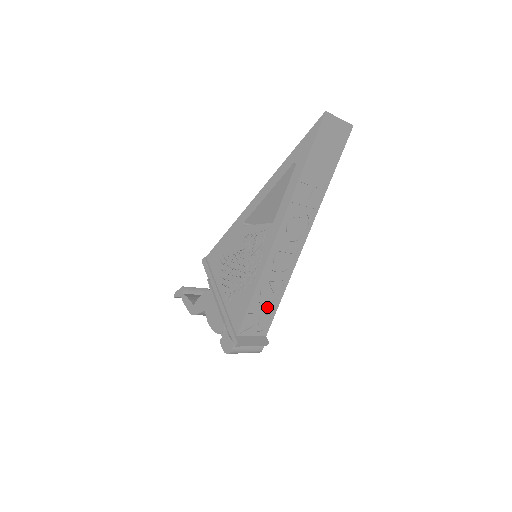
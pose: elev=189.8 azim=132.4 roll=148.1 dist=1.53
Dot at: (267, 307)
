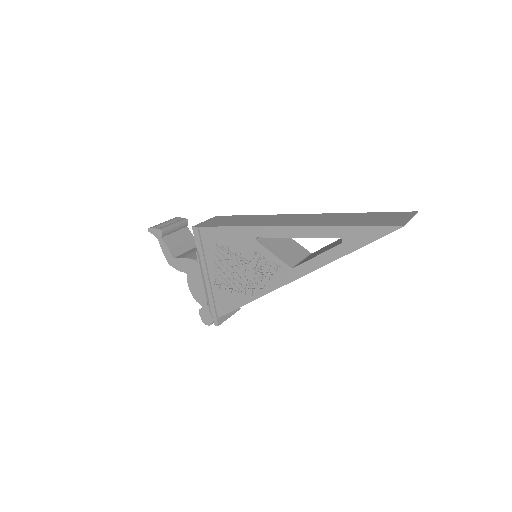
Dot at: occluded
